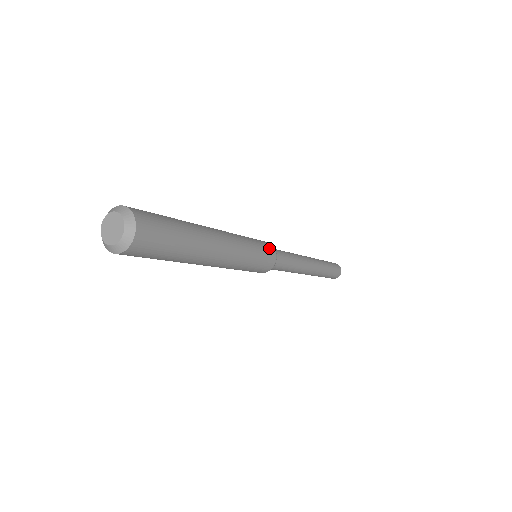
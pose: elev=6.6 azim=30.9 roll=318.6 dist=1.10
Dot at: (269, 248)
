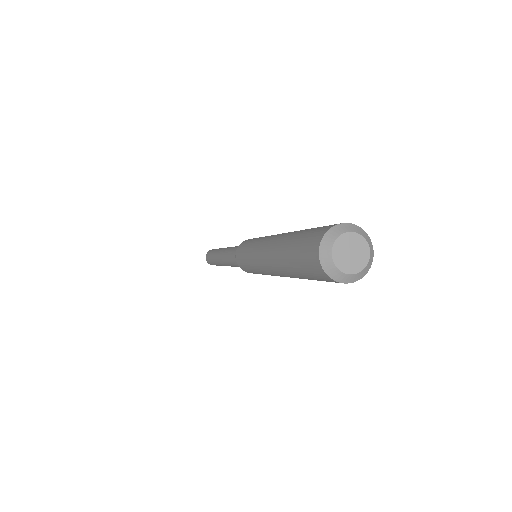
Dot at: occluded
